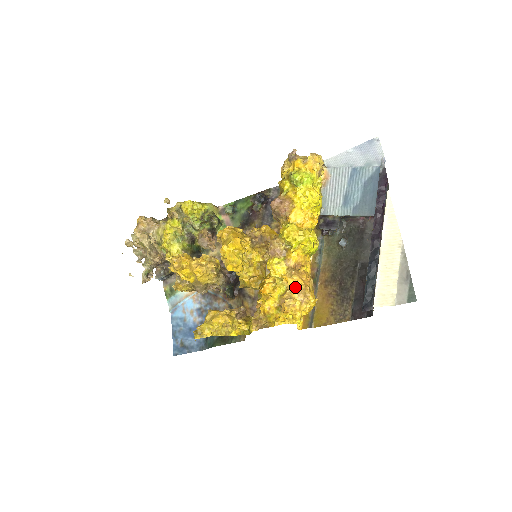
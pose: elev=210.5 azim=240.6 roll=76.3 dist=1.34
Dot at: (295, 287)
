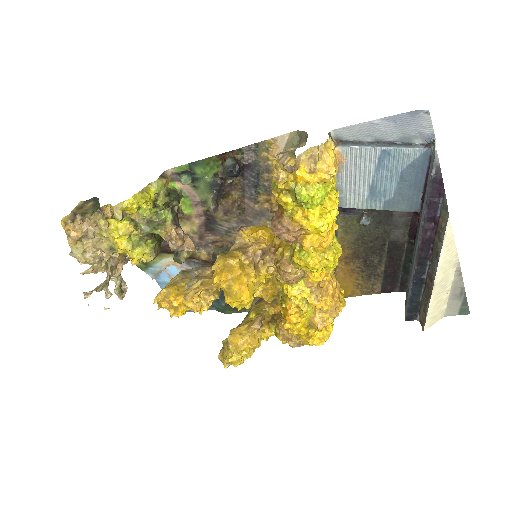
Dot at: (325, 310)
